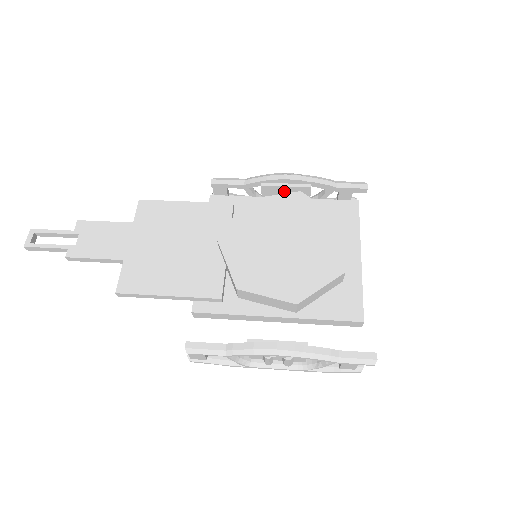
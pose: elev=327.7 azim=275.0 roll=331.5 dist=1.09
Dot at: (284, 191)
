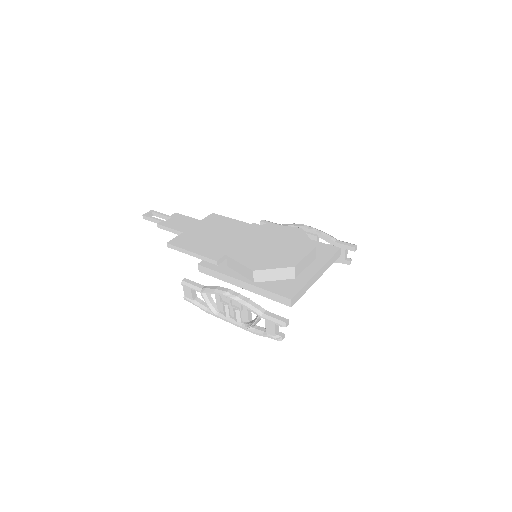
Dot at: occluded
